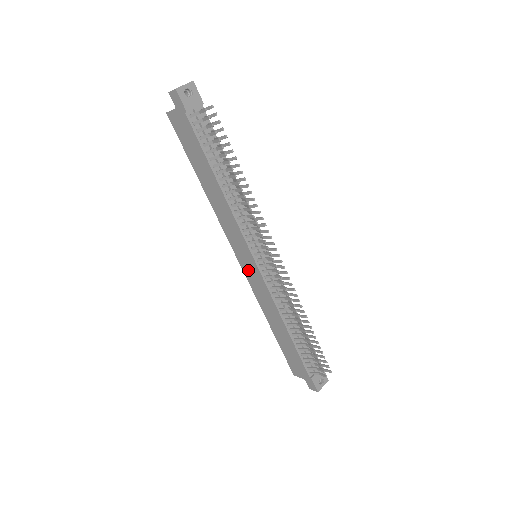
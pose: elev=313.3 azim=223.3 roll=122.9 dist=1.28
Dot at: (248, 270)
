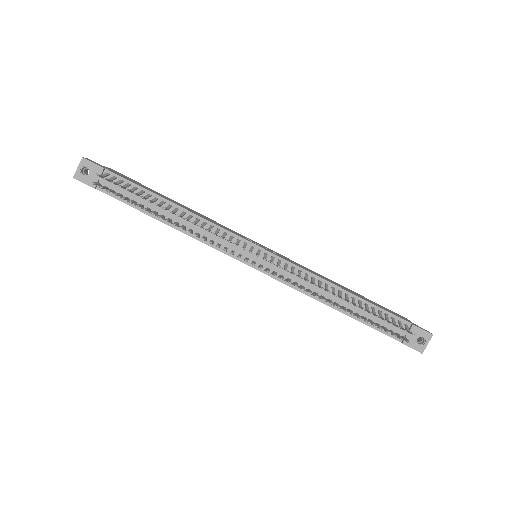
Dot at: occluded
